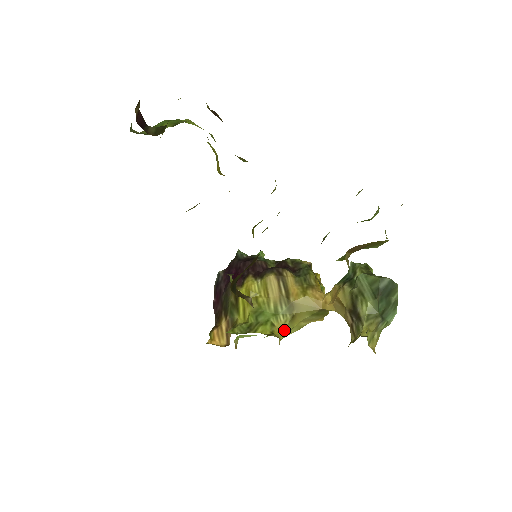
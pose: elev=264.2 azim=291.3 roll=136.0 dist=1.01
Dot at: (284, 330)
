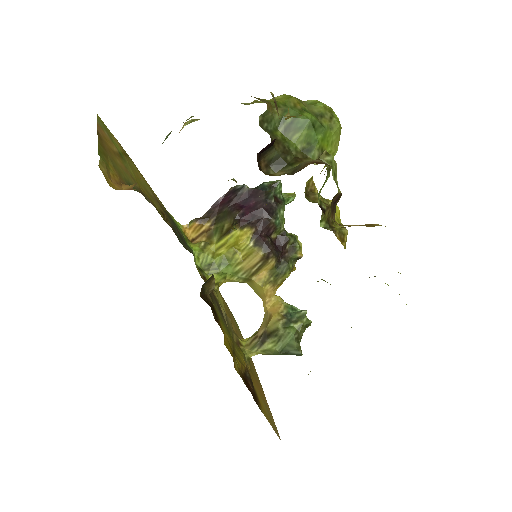
Dot at: (230, 281)
